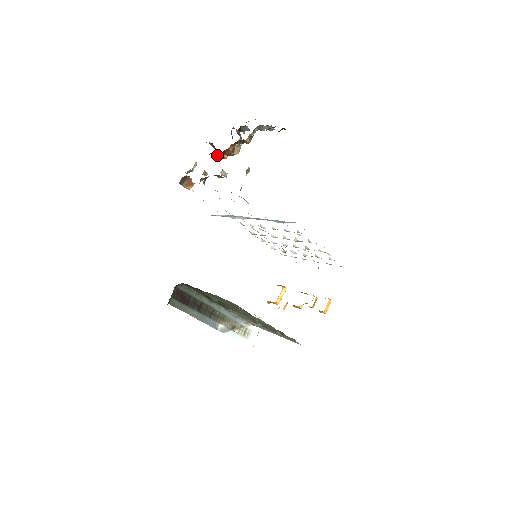
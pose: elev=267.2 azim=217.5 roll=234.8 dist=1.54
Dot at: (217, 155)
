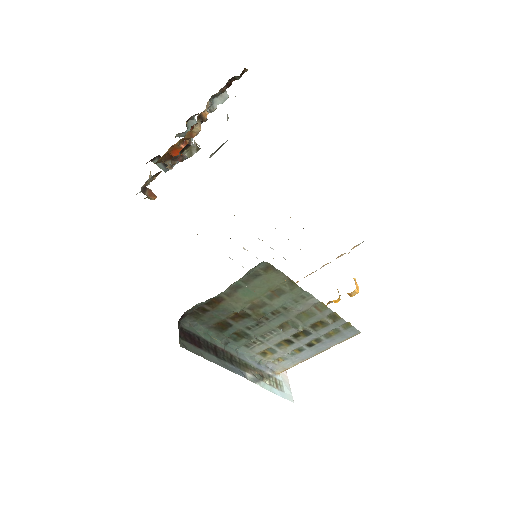
Dot at: (174, 152)
